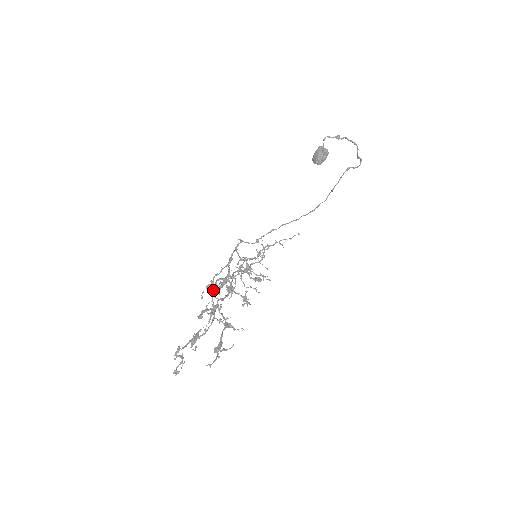
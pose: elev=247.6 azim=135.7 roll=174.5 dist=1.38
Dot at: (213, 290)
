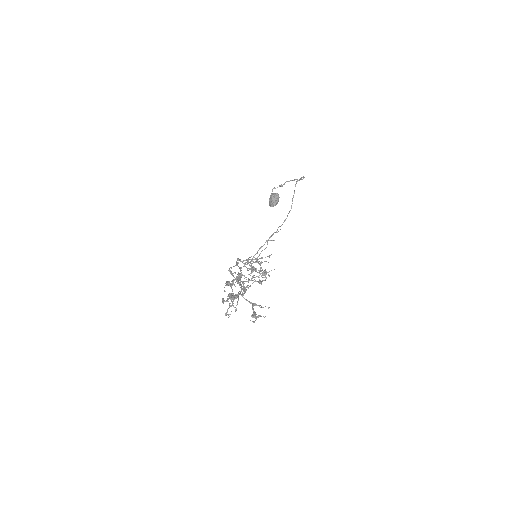
Dot at: (232, 285)
